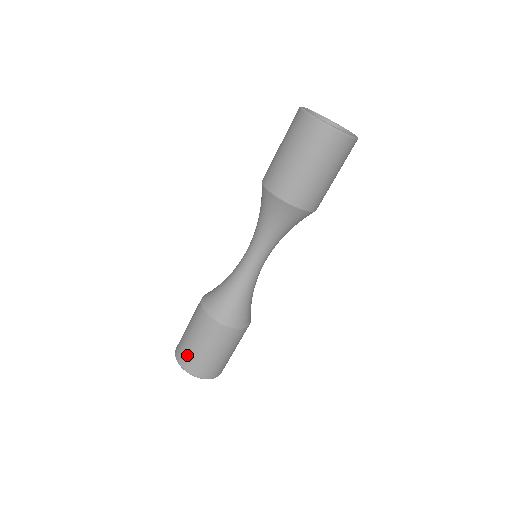
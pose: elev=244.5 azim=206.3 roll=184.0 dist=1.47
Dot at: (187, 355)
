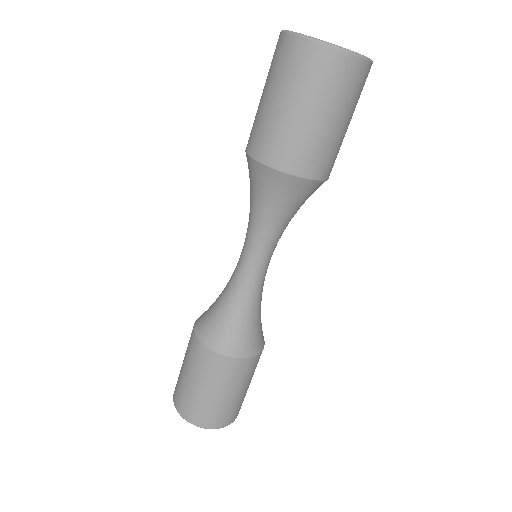
Dot at: (208, 412)
